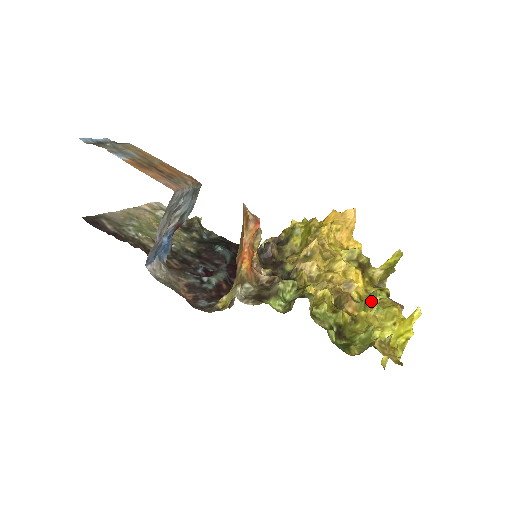
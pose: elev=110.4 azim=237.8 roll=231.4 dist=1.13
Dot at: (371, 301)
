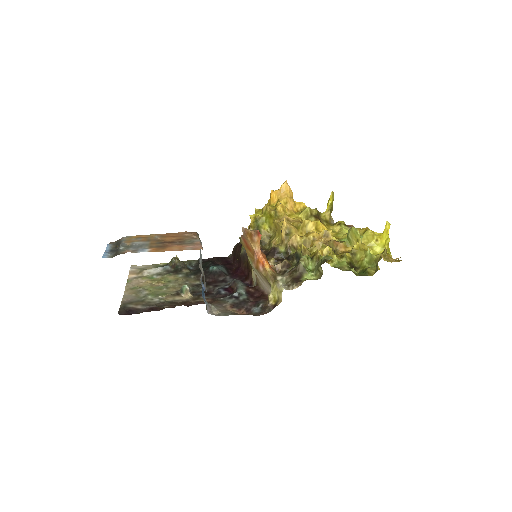
Dot at: (353, 236)
